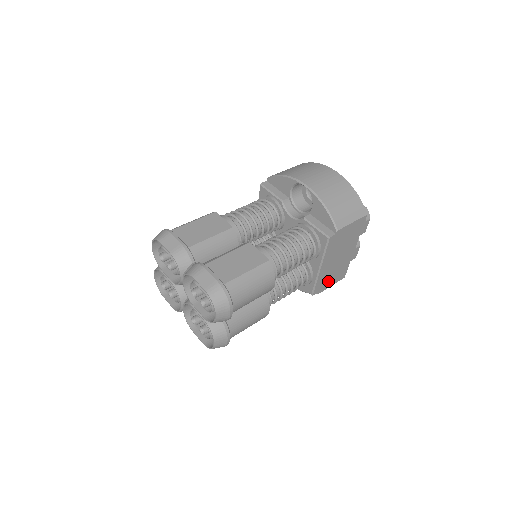
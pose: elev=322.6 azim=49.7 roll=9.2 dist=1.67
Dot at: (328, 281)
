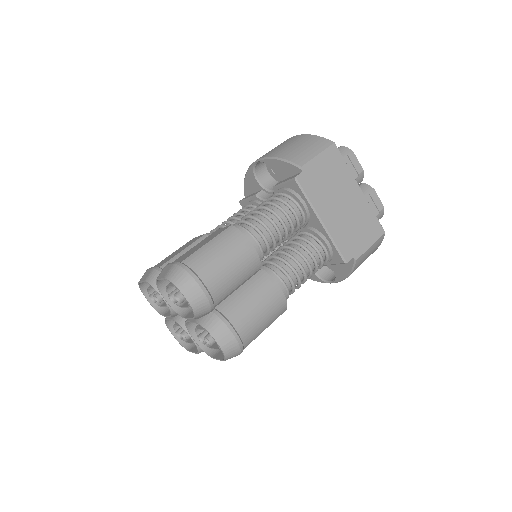
Dot at: (357, 240)
